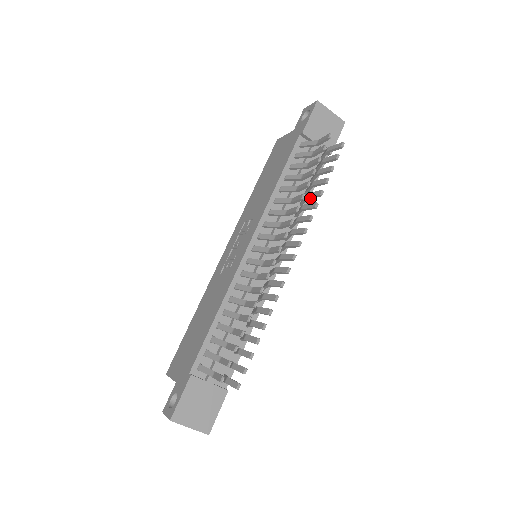
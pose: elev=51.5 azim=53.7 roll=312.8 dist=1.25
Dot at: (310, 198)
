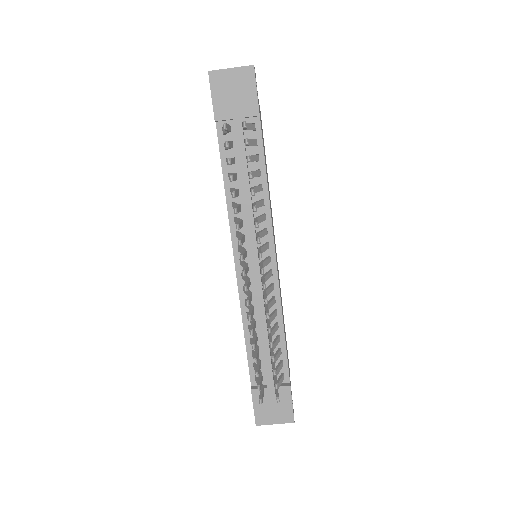
Dot at: occluded
